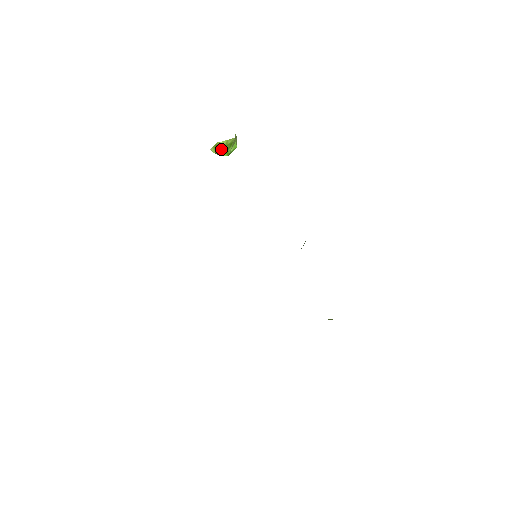
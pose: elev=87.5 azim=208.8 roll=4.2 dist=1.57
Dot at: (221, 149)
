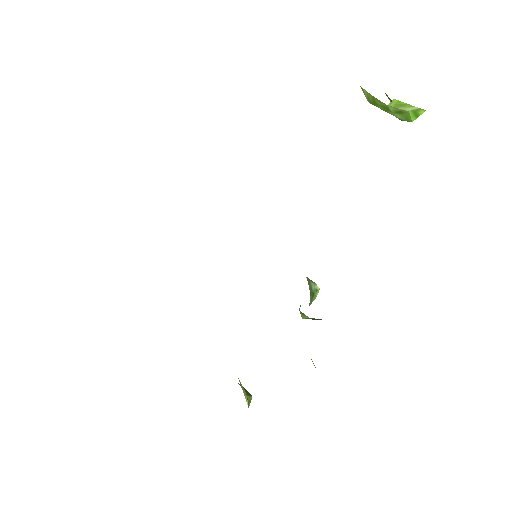
Dot at: (368, 100)
